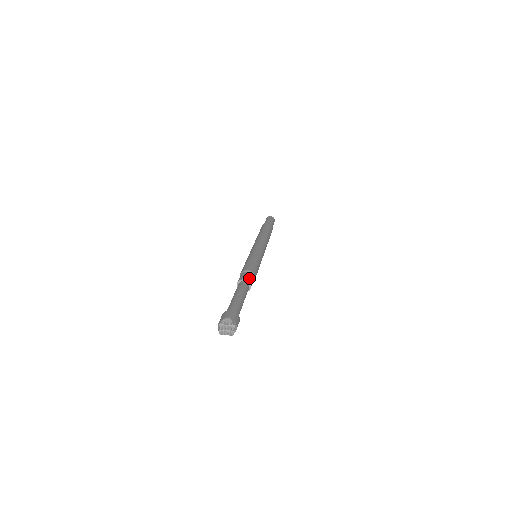
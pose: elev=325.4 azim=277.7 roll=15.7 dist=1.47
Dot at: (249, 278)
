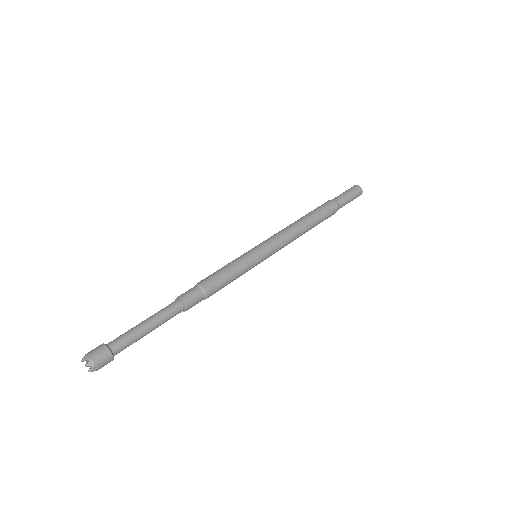
Dot at: (185, 294)
